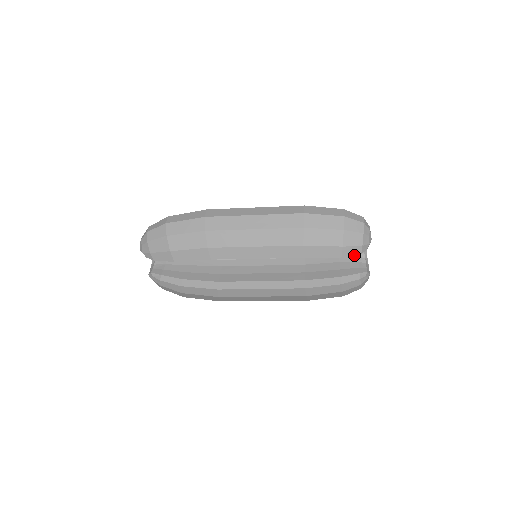
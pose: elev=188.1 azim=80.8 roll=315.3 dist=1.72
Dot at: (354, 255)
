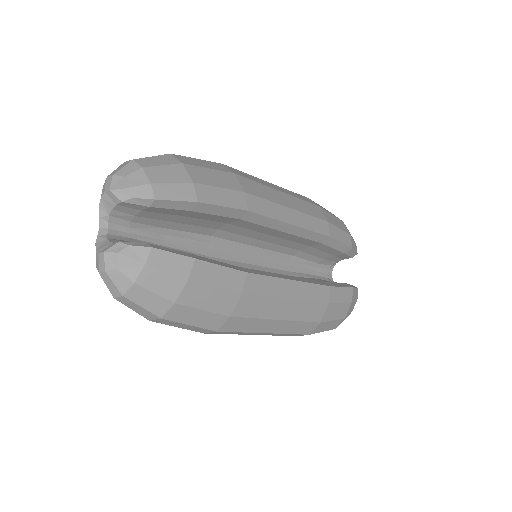
Dot at: (355, 251)
